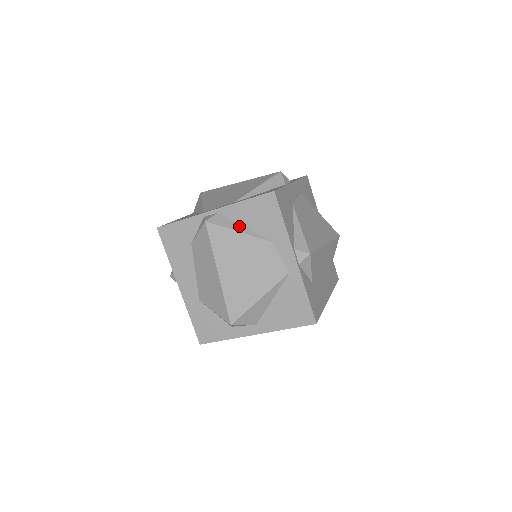
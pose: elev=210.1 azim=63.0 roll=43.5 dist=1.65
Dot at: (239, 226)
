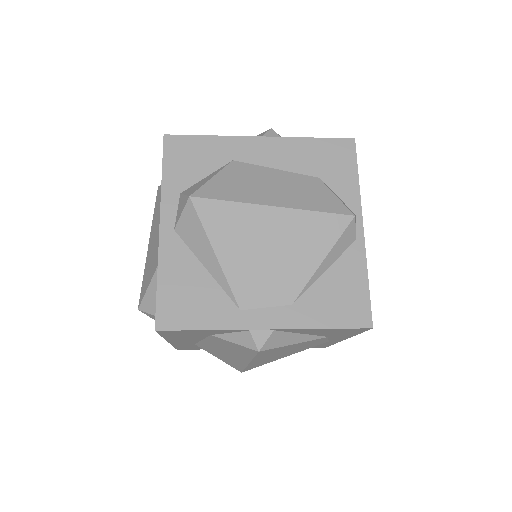
Dot at: (298, 336)
